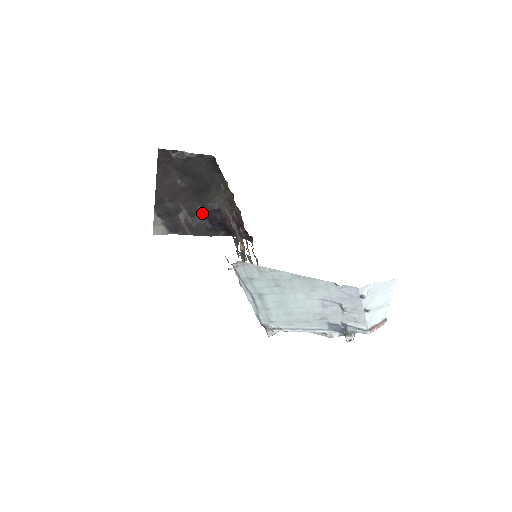
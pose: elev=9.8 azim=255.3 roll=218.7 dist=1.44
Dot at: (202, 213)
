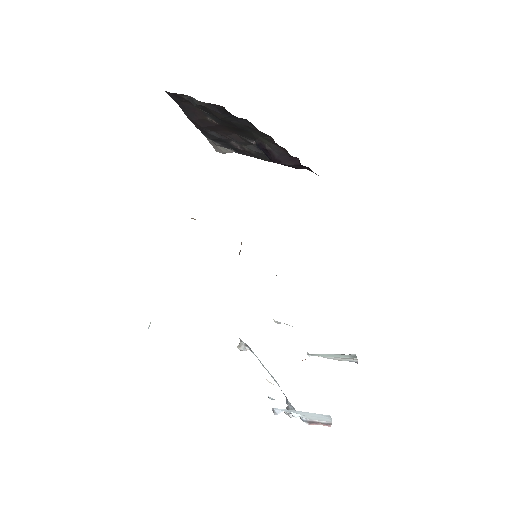
Dot at: occluded
